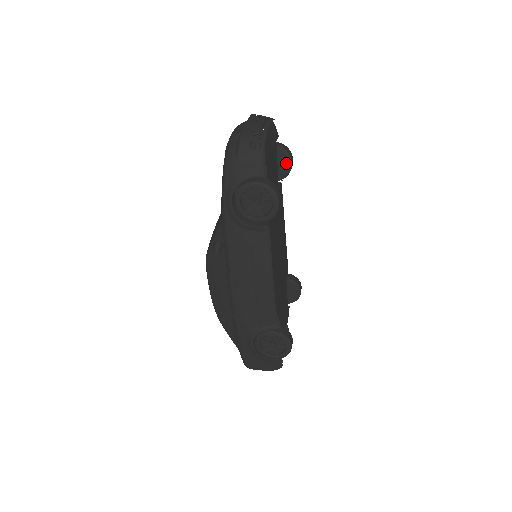
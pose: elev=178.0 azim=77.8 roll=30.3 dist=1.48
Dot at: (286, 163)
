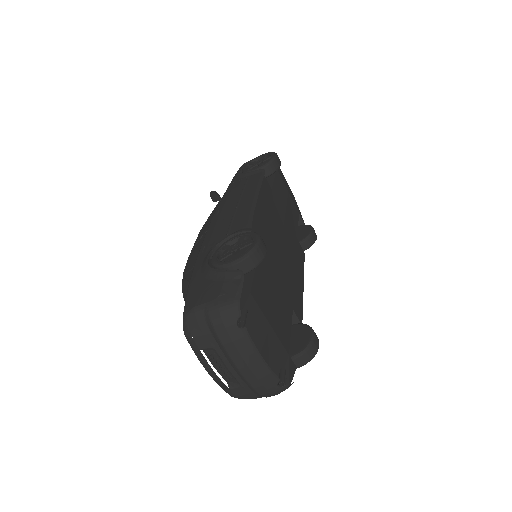
Dot at: (308, 230)
